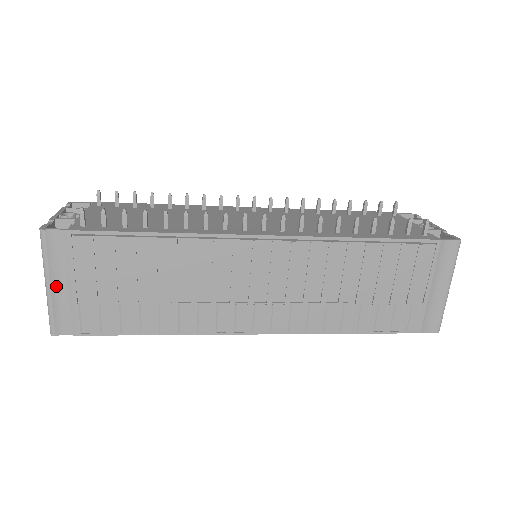
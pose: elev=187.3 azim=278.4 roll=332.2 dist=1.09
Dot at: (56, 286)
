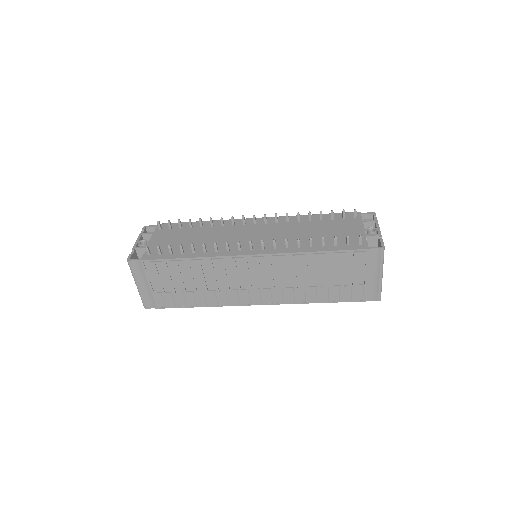
Dot at: (142, 286)
